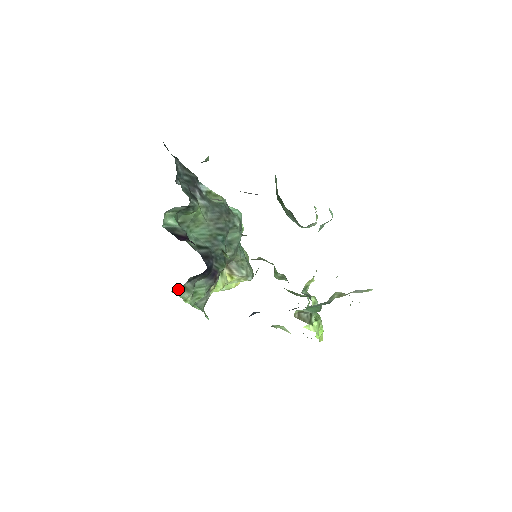
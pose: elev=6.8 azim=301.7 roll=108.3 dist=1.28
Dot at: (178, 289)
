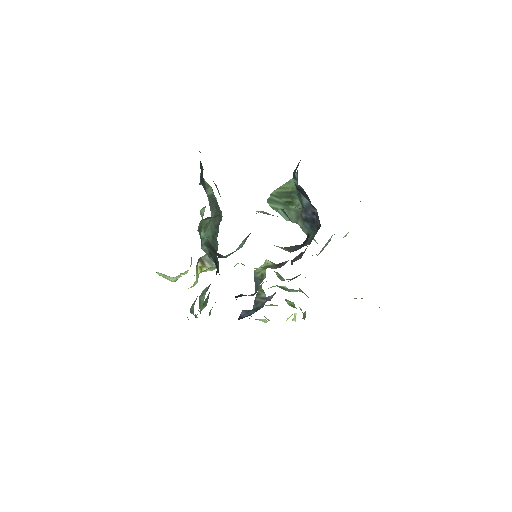
Dot at: (201, 307)
